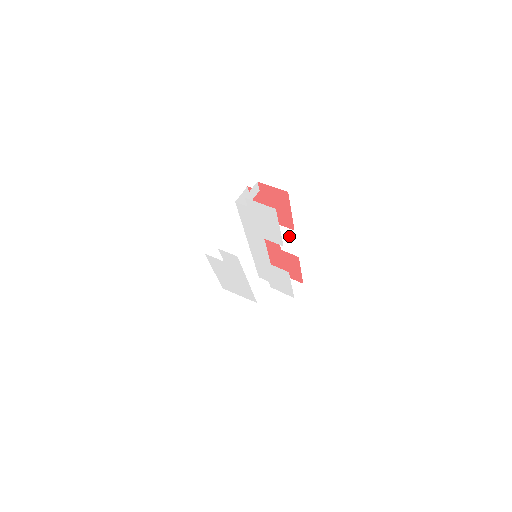
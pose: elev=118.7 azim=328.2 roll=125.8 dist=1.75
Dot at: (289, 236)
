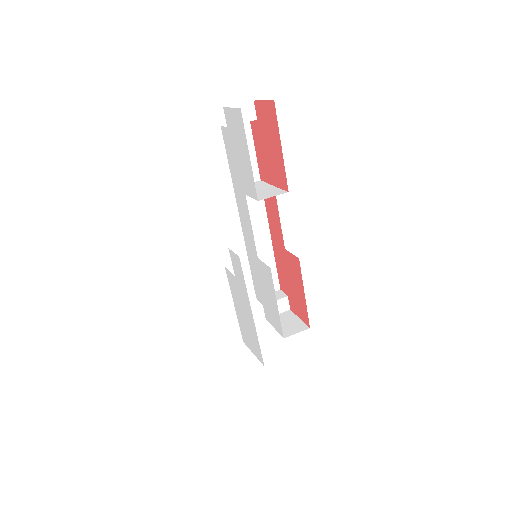
Dot at: (276, 195)
